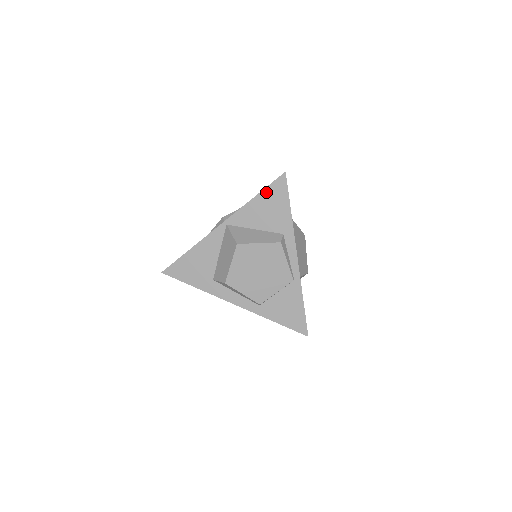
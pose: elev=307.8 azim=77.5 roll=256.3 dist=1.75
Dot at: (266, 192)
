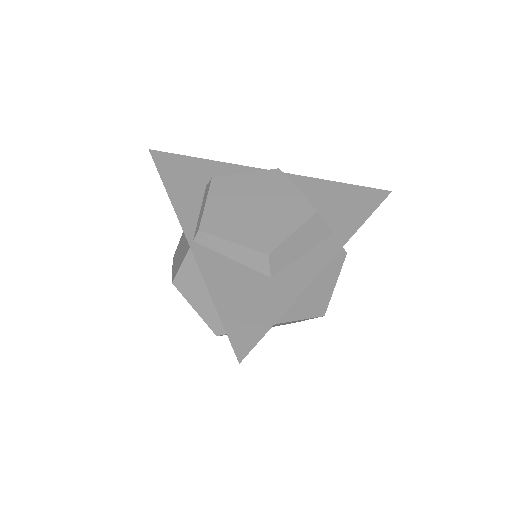
Dot at: (221, 320)
